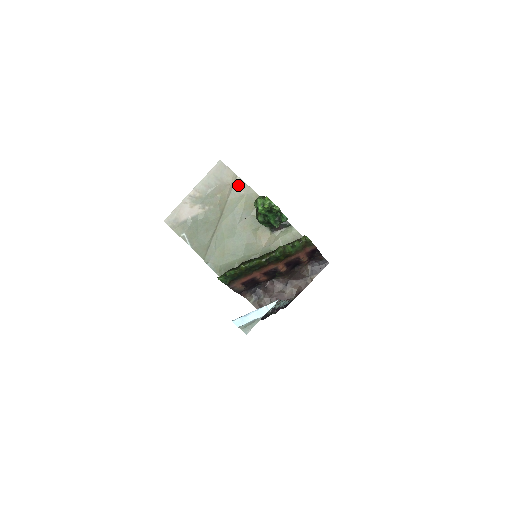
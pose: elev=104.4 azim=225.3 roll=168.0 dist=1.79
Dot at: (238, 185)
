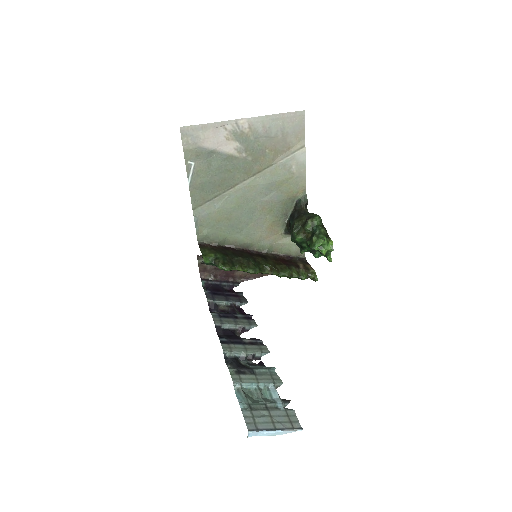
Dot at: (297, 158)
